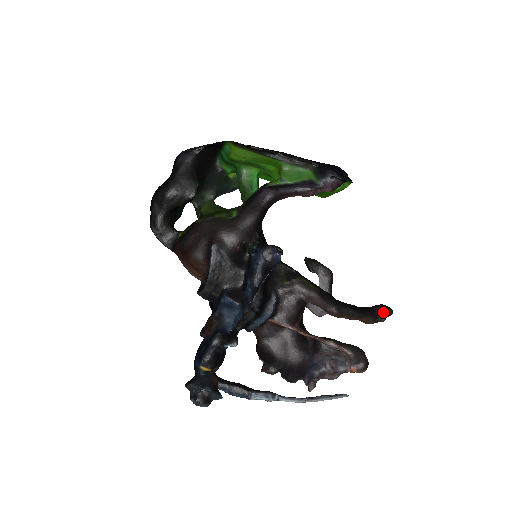
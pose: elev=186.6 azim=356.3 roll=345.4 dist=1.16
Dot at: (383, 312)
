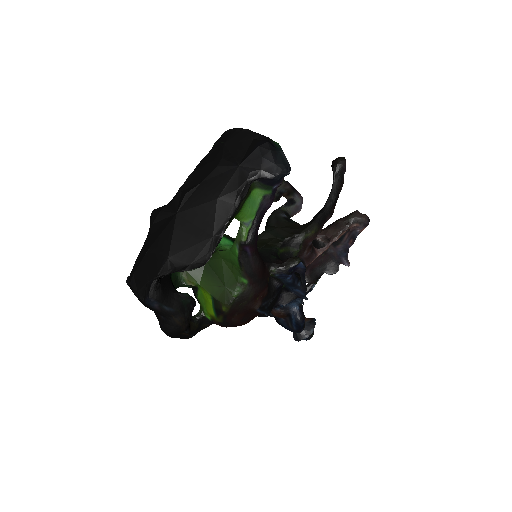
Dot at: (343, 170)
